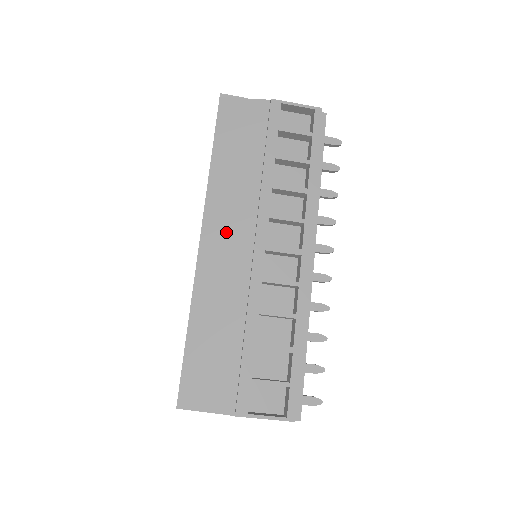
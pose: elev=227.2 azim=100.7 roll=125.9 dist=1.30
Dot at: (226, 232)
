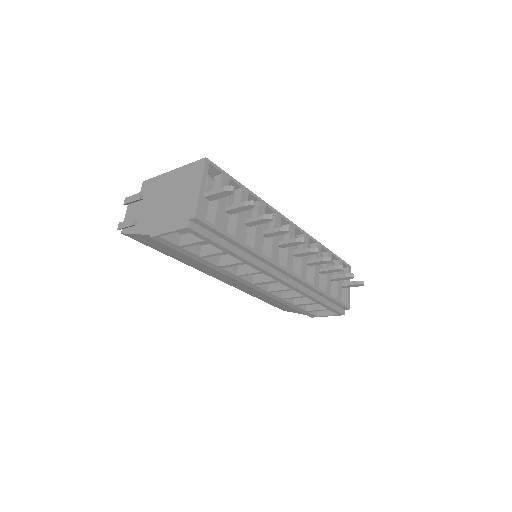
Dot at: (225, 279)
